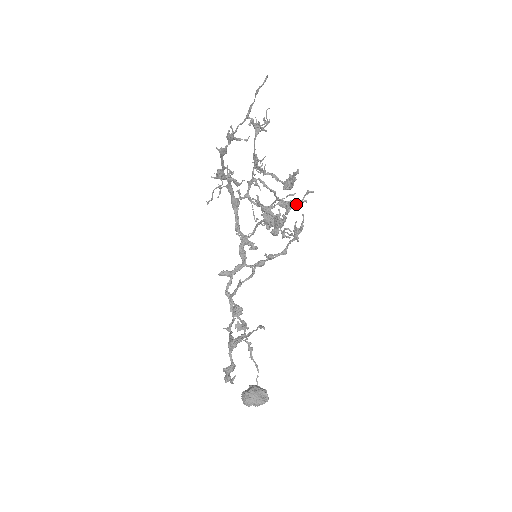
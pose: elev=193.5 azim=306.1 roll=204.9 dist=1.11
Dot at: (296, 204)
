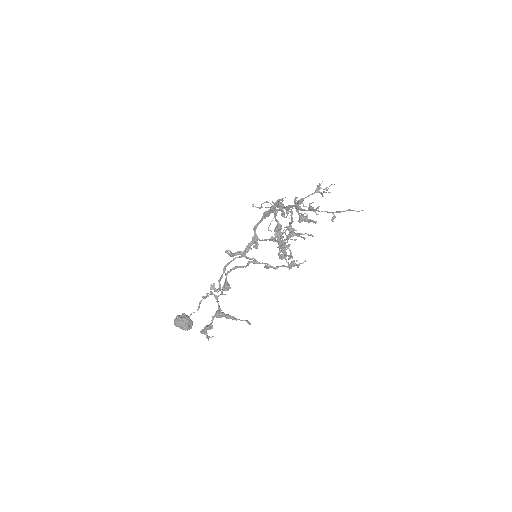
Dot at: occluded
